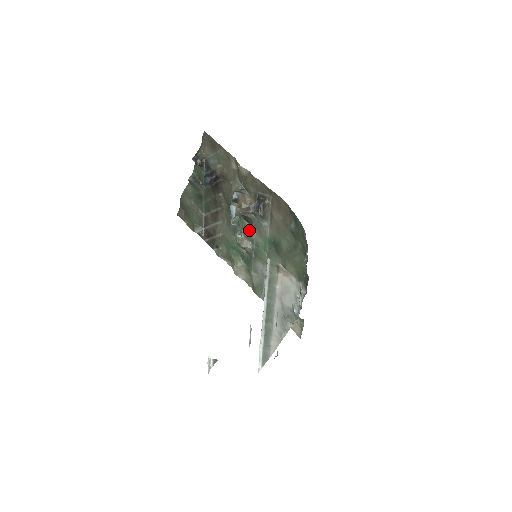
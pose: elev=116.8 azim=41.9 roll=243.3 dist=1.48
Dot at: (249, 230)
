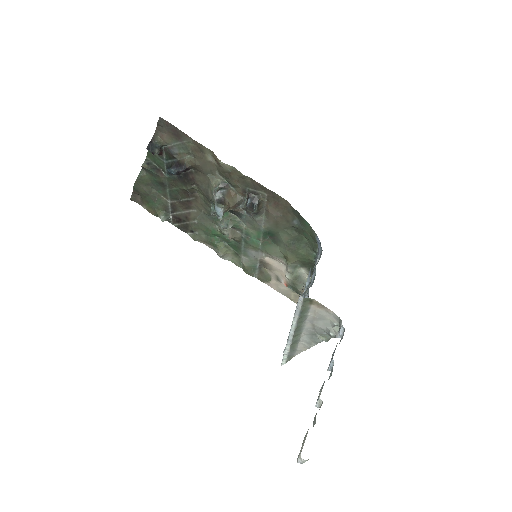
Dot at: (236, 222)
